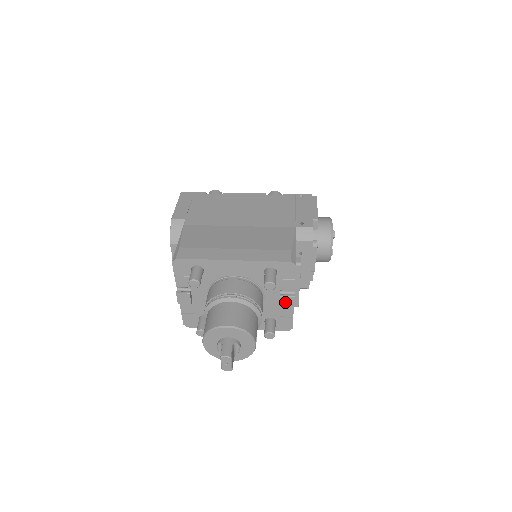
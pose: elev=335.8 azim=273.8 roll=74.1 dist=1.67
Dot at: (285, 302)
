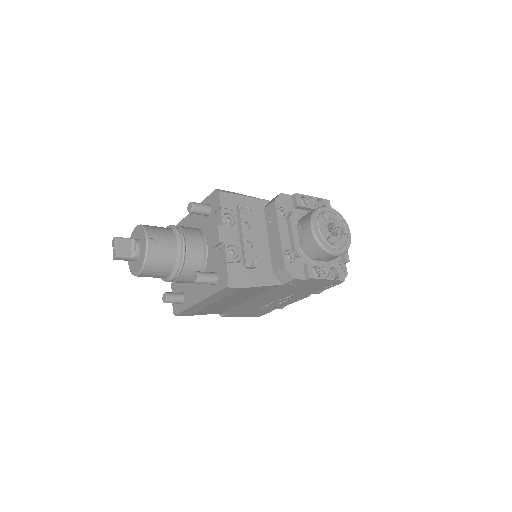
Dot at: (214, 237)
